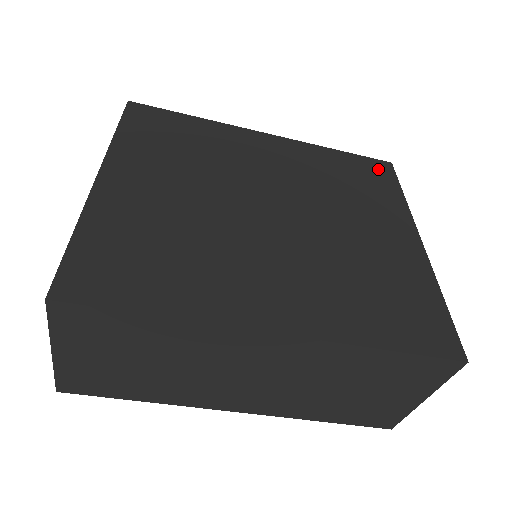
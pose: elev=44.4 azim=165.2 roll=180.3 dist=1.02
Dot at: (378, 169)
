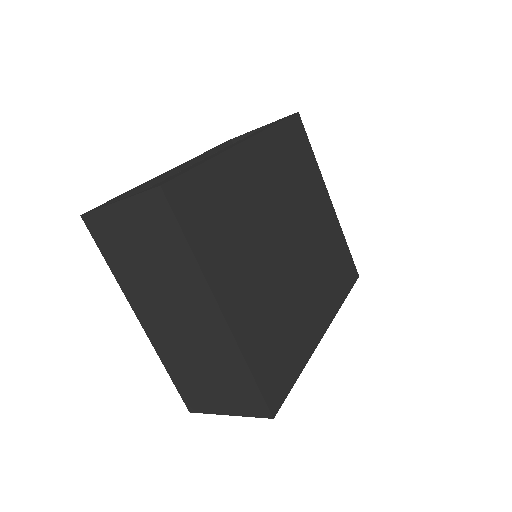
Dot at: (298, 130)
